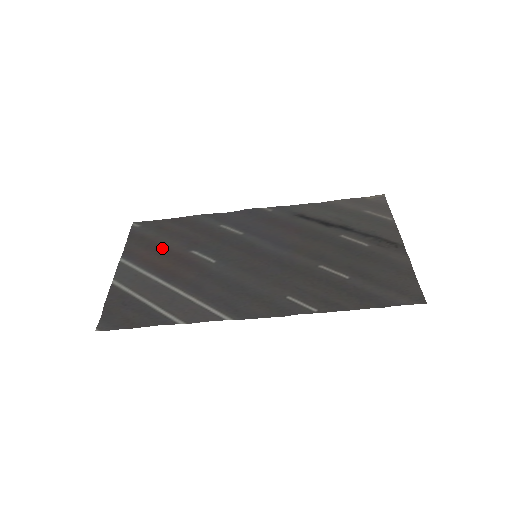
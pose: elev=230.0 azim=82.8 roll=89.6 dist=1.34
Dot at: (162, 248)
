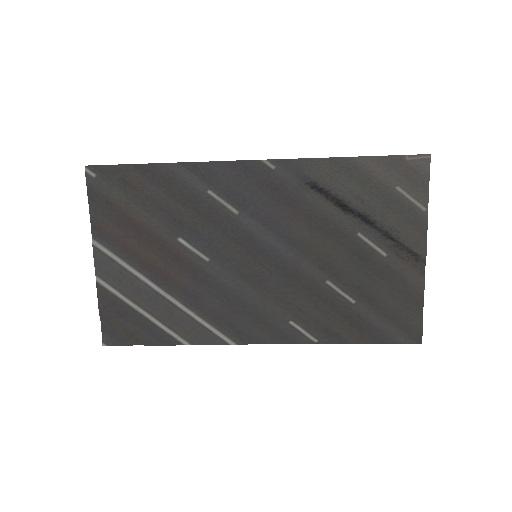
Dot at: (139, 227)
